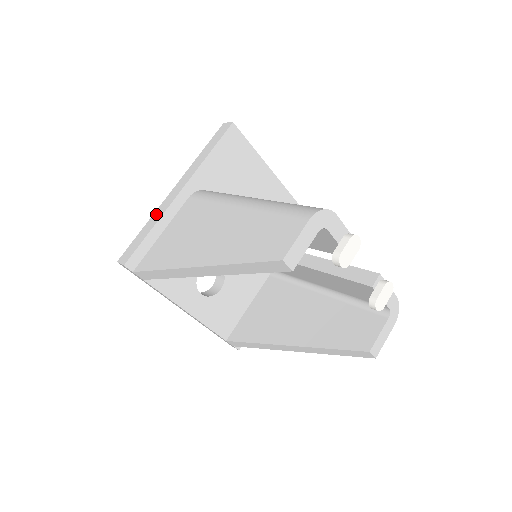
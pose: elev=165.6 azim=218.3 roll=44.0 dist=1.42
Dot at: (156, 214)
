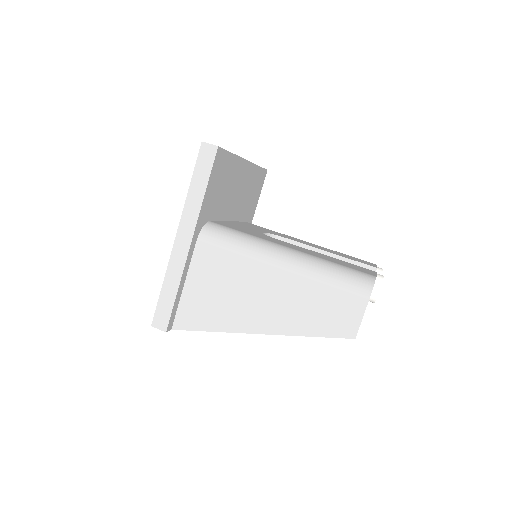
Dot at: (172, 271)
